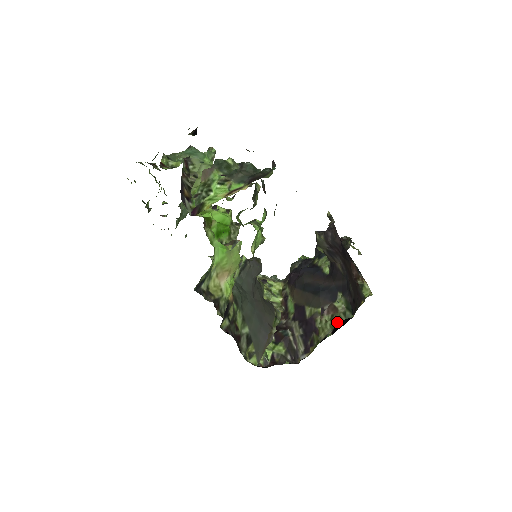
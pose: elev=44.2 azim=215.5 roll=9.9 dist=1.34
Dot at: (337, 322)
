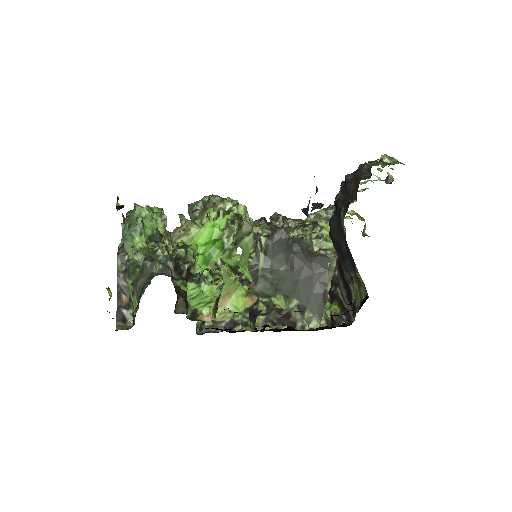
Dot at: (362, 295)
